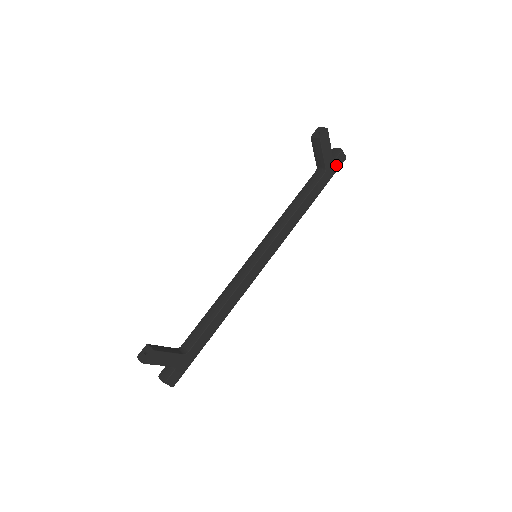
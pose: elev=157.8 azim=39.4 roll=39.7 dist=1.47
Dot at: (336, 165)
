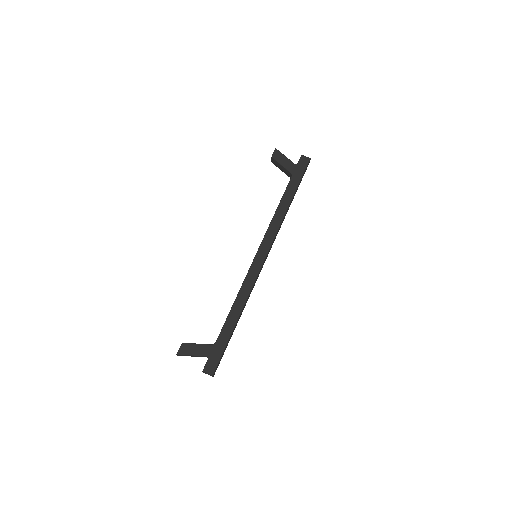
Dot at: (301, 167)
